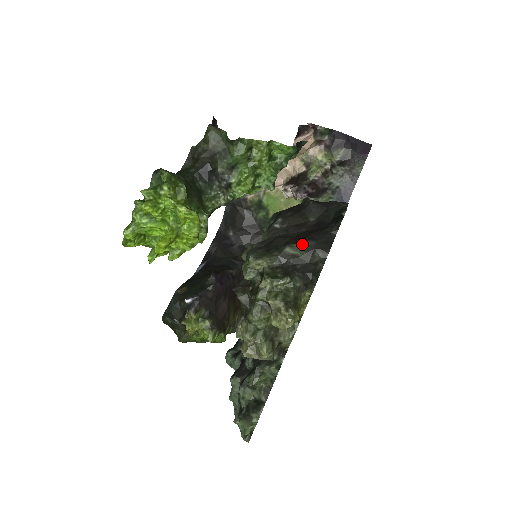
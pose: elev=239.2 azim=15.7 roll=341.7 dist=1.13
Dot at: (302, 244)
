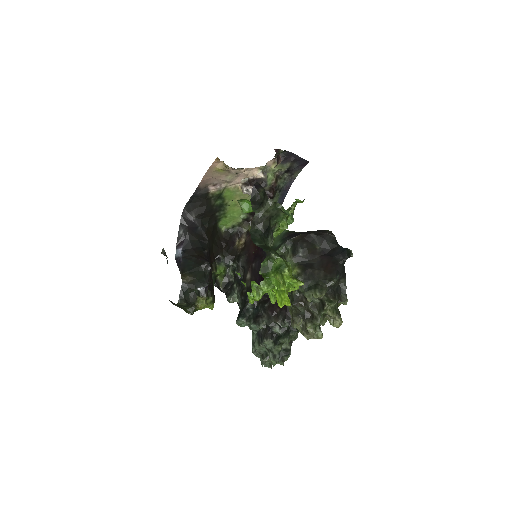
Dot at: (337, 278)
